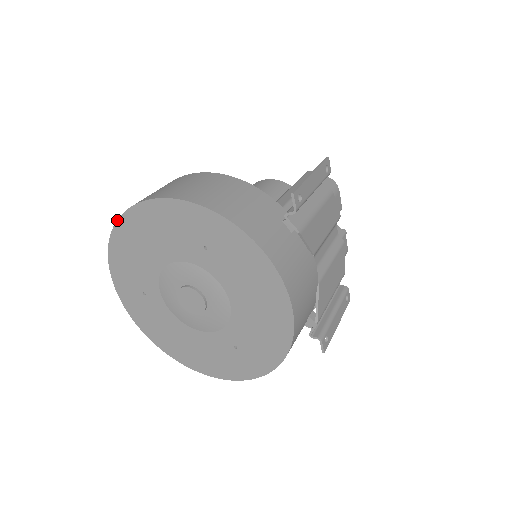
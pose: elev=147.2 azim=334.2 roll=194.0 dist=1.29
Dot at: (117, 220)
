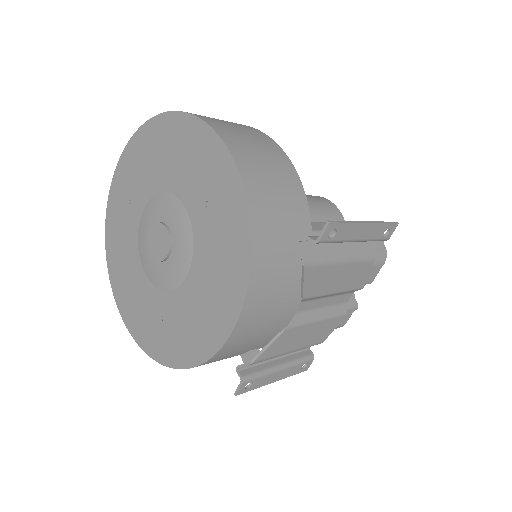
Dot at: (158, 114)
